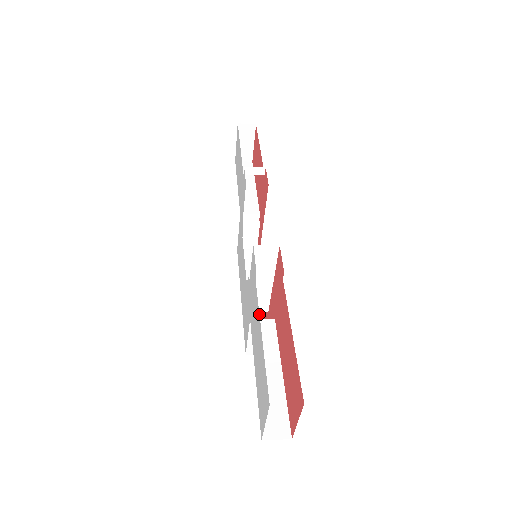
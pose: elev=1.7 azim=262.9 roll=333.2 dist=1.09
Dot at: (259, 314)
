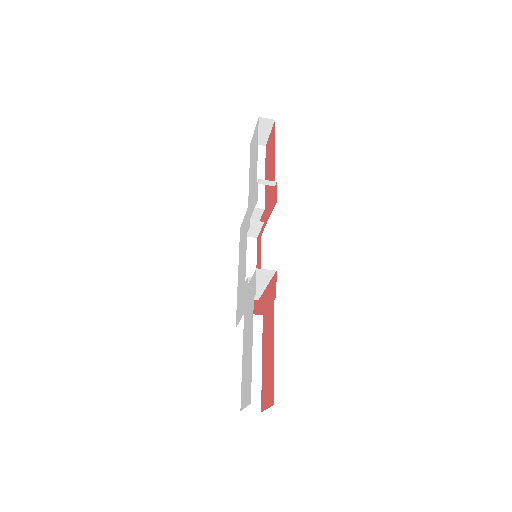
Dot at: occluded
